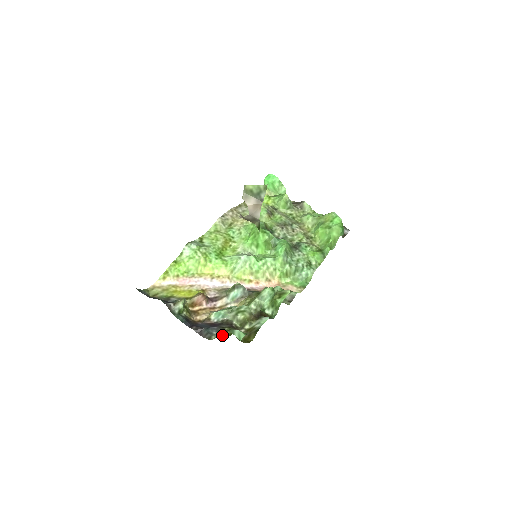
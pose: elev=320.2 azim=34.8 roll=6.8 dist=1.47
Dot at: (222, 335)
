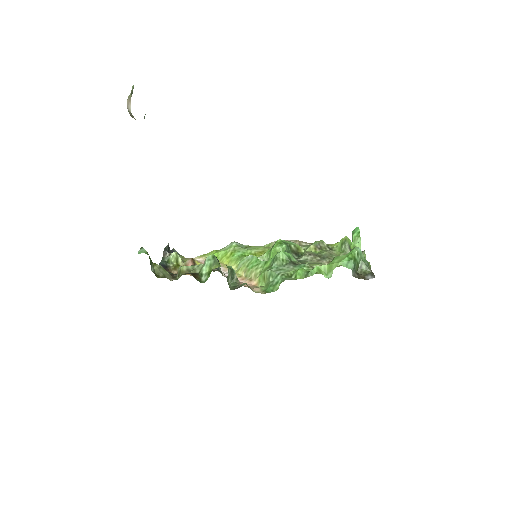
Dot at: occluded
